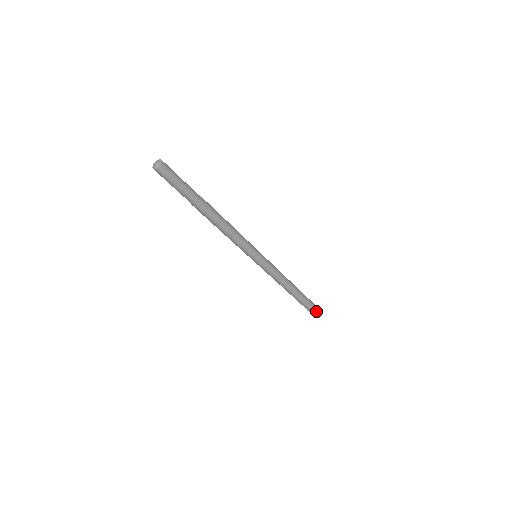
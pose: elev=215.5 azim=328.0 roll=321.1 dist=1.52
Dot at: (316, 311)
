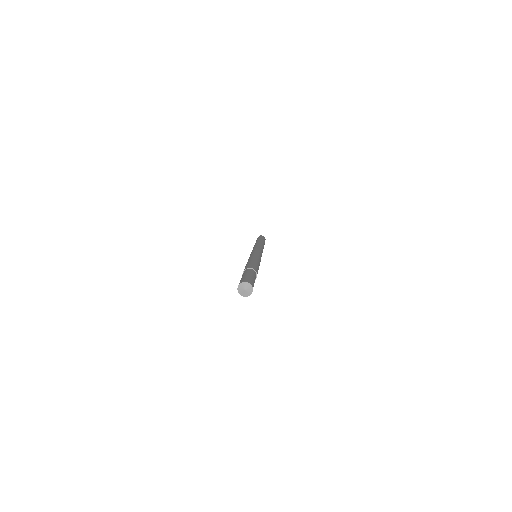
Dot at: occluded
